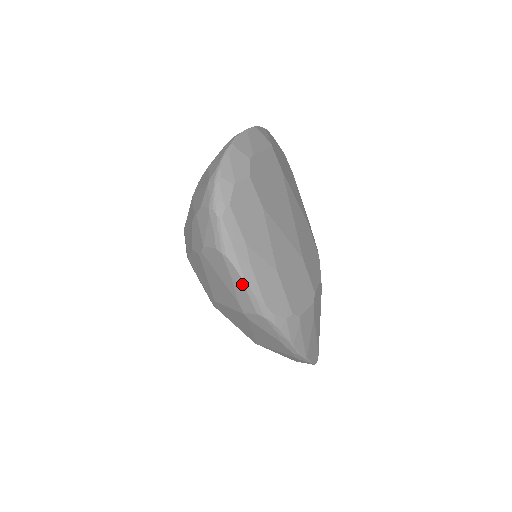
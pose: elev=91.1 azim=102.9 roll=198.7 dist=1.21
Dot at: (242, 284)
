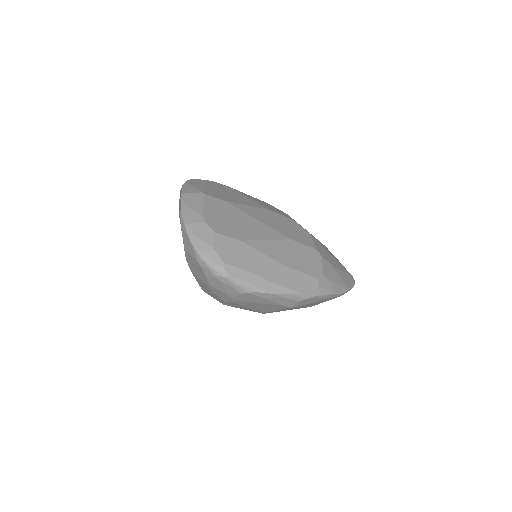
Dot at: (276, 296)
